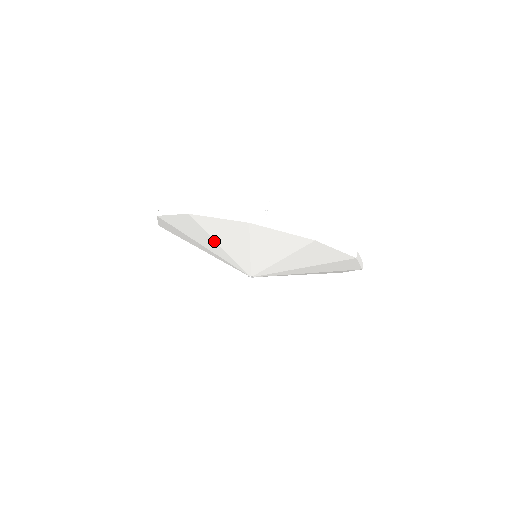
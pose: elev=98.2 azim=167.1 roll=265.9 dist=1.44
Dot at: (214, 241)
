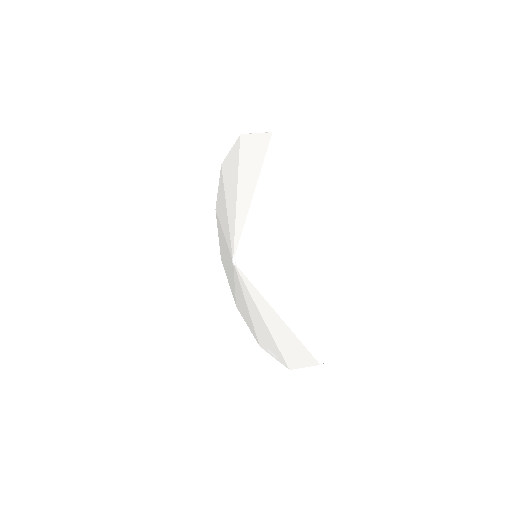
Dot at: (237, 183)
